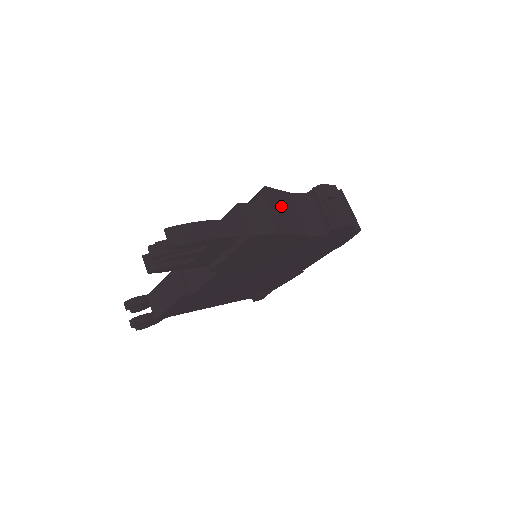
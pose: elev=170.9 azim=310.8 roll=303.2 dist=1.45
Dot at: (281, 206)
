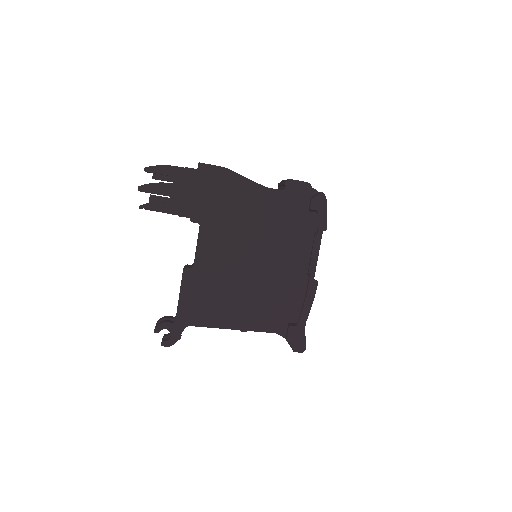
Dot at: occluded
